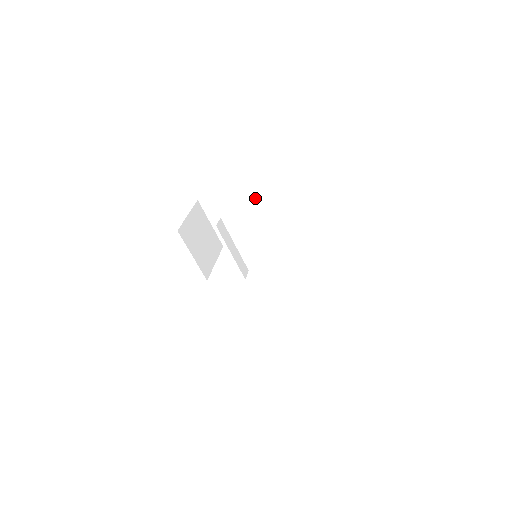
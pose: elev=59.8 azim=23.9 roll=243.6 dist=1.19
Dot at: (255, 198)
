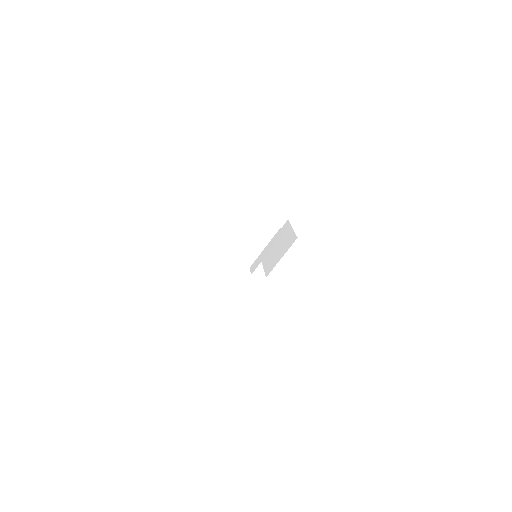
Dot at: (253, 213)
